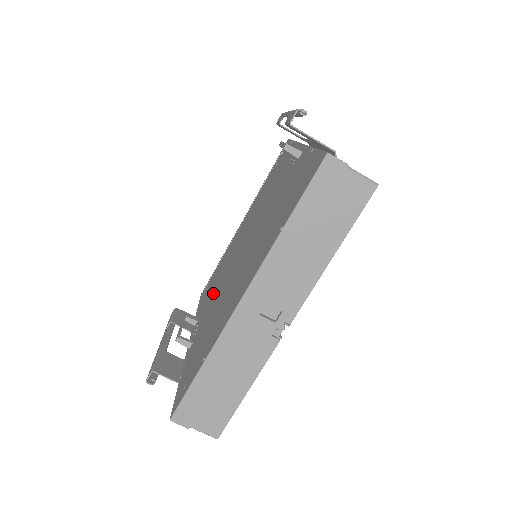
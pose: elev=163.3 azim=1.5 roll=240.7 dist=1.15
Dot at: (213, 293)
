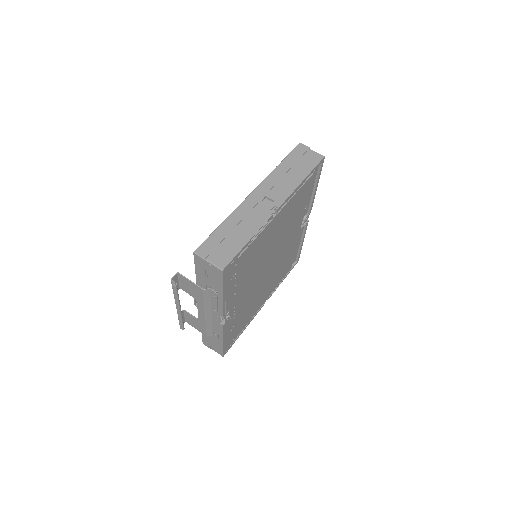
Dot at: occluded
